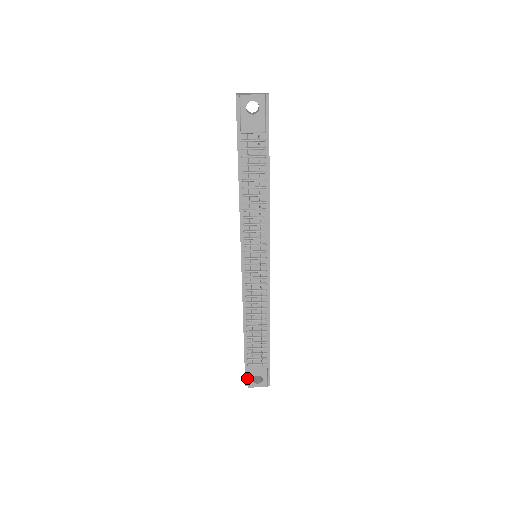
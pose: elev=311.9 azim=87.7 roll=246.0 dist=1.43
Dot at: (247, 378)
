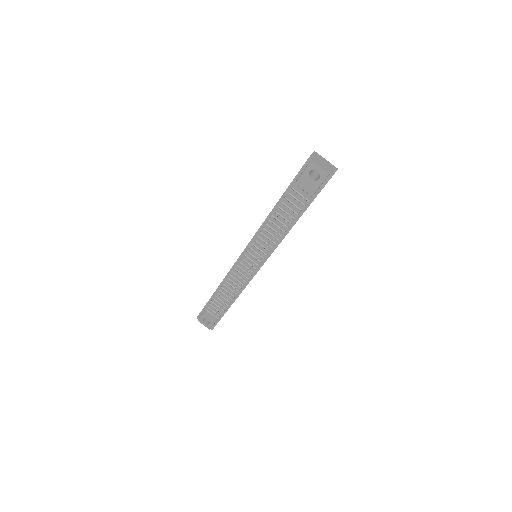
Dot at: (201, 315)
